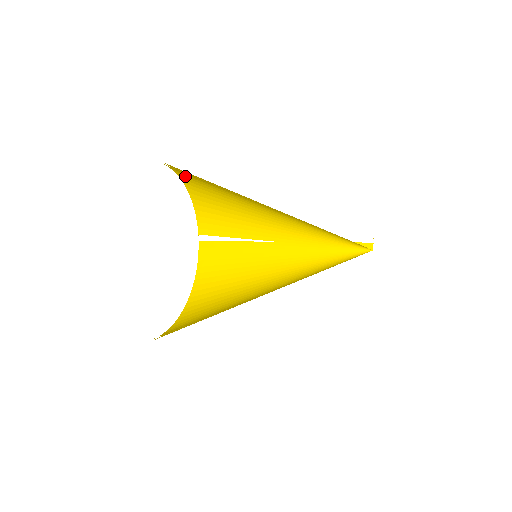
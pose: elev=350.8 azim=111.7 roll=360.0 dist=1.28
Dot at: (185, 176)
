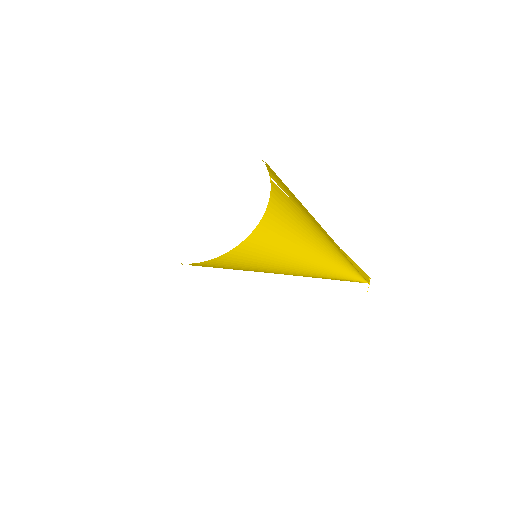
Dot at: occluded
